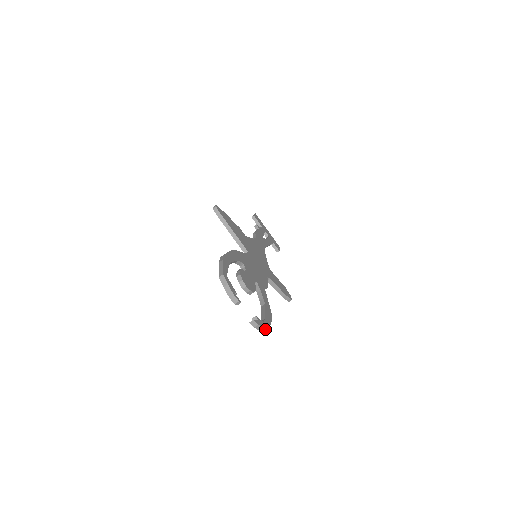
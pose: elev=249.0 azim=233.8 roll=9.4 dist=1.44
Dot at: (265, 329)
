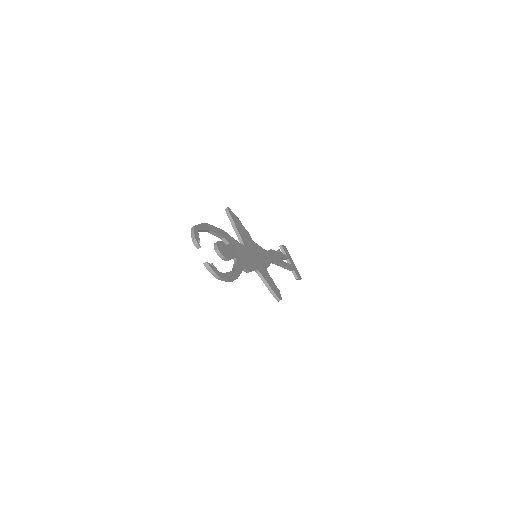
Dot at: (217, 275)
